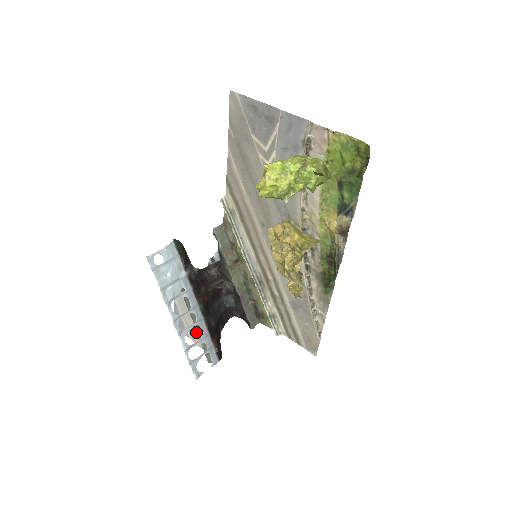
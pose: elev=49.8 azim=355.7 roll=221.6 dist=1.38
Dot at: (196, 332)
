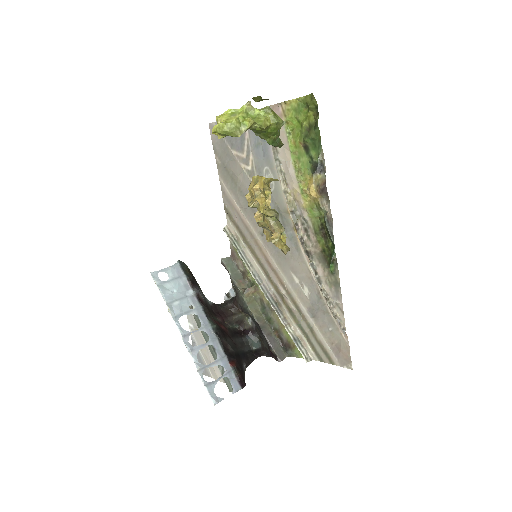
Dot at: occluded
